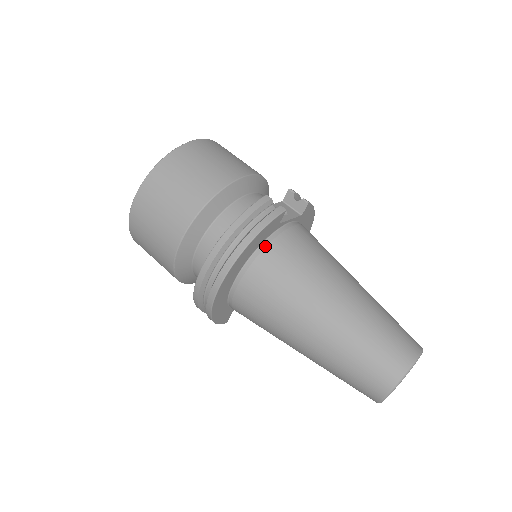
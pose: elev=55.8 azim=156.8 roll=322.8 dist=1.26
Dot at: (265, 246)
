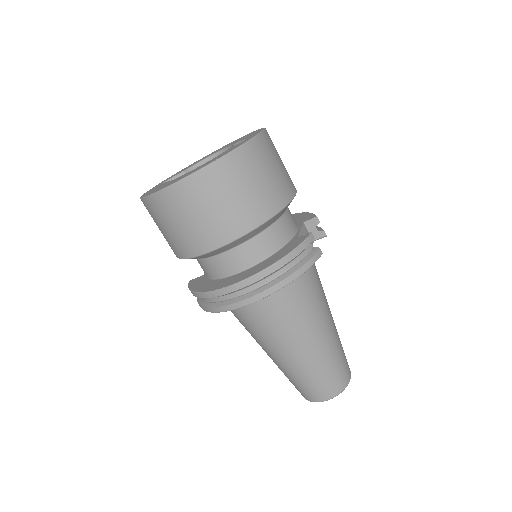
Dot at: occluded
